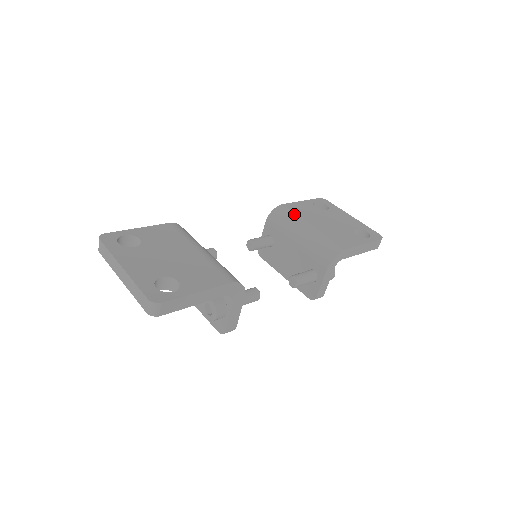
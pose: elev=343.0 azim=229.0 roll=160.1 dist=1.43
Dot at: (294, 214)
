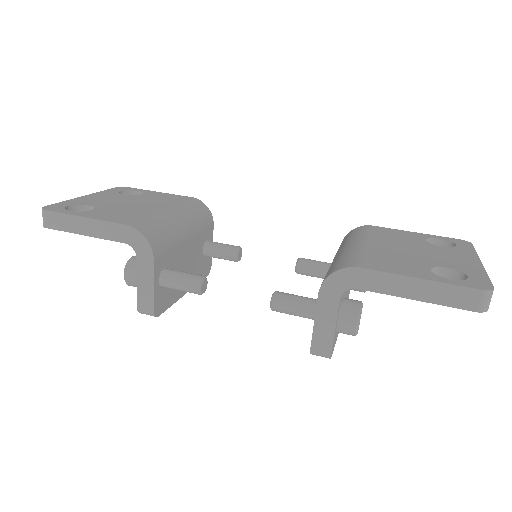
Dot at: (365, 232)
